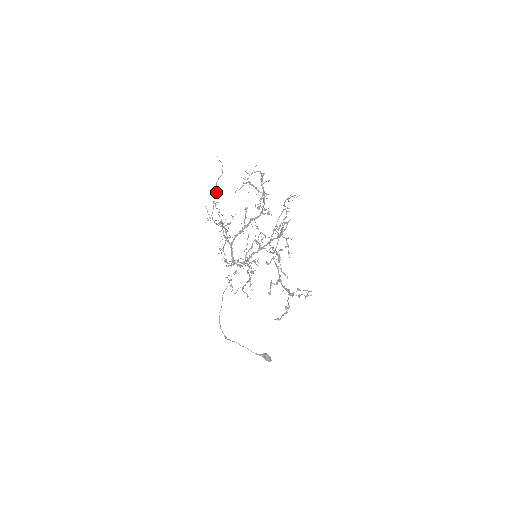
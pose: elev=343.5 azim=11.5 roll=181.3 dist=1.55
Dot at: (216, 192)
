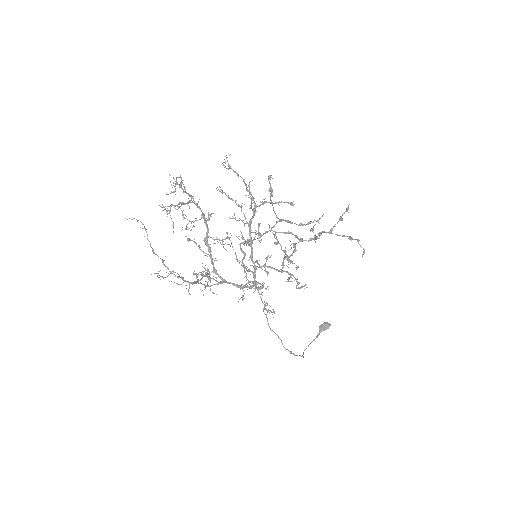
Dot at: occluded
